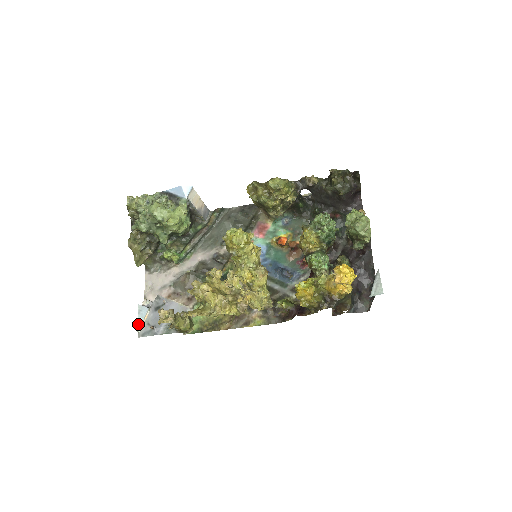
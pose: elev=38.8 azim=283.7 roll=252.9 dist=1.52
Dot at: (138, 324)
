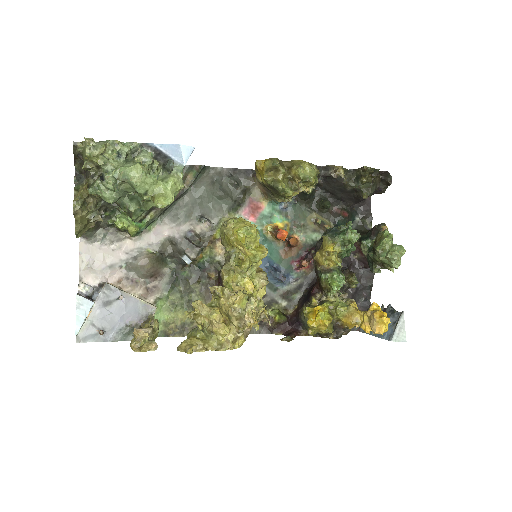
Dot at: (77, 324)
